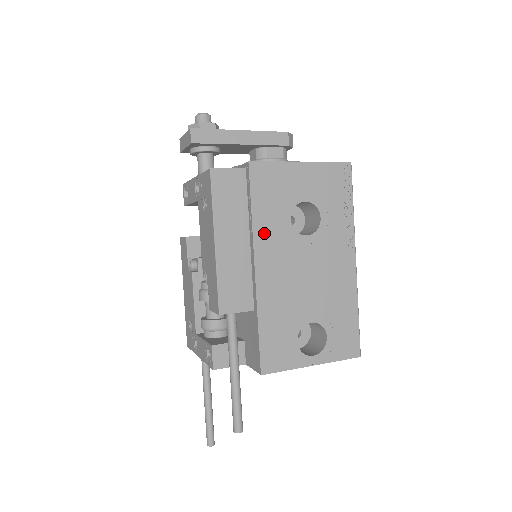
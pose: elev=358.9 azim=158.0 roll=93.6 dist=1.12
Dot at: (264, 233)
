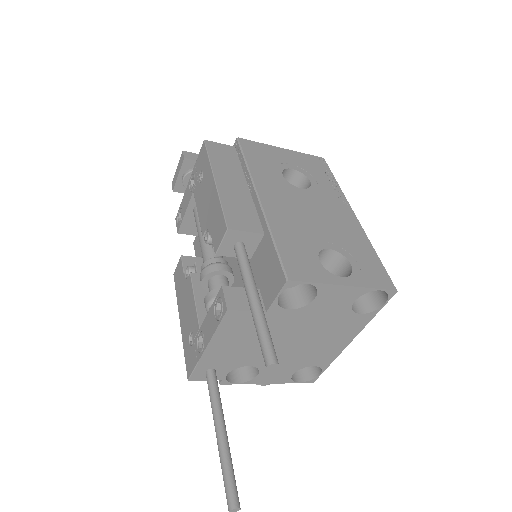
Dot at: (260, 177)
